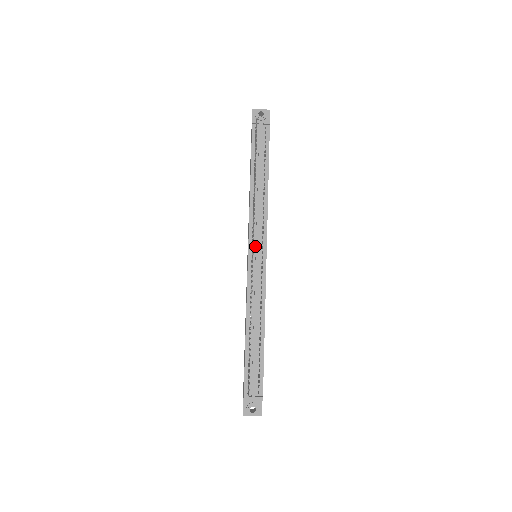
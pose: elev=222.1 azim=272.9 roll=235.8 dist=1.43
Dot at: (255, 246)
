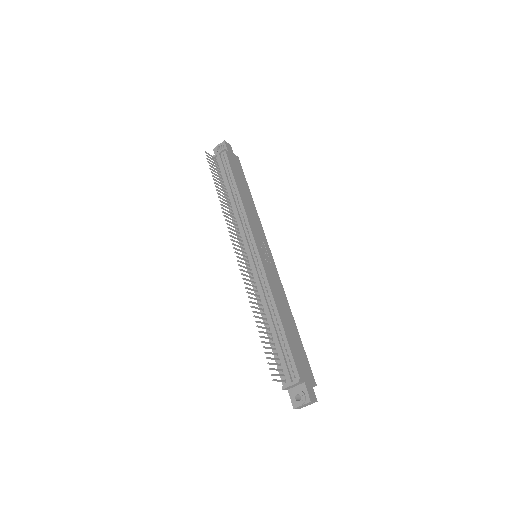
Dot at: (246, 247)
